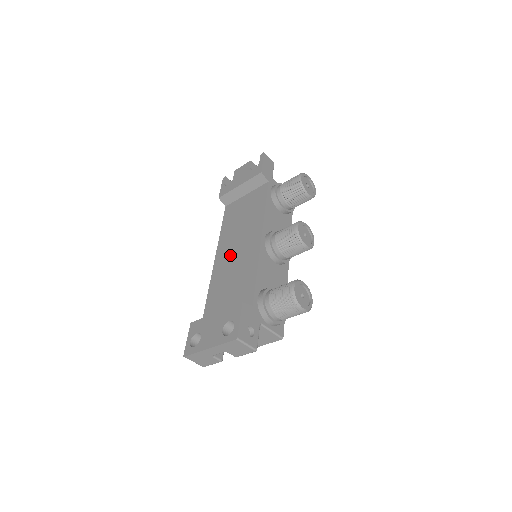
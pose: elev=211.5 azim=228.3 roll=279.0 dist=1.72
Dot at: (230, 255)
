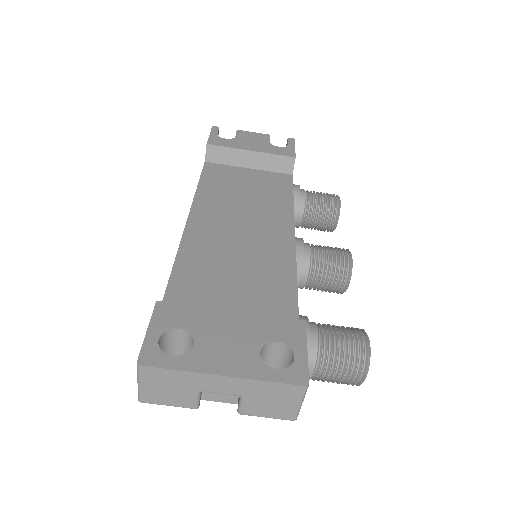
Dot at: (227, 230)
